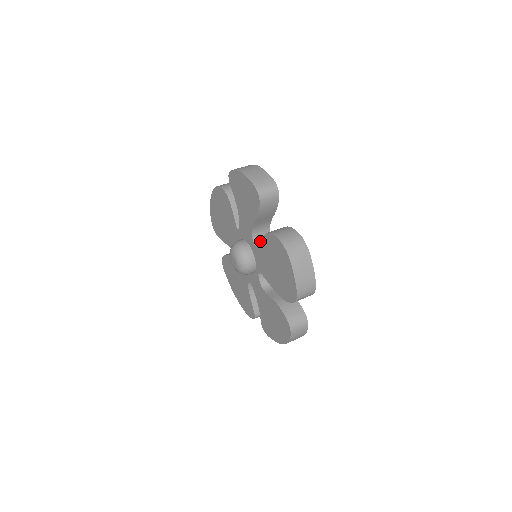
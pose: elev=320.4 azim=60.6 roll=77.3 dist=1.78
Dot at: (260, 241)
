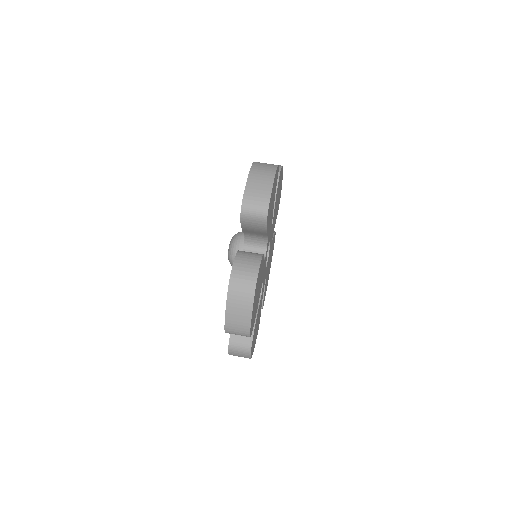
Dot at: (251, 248)
